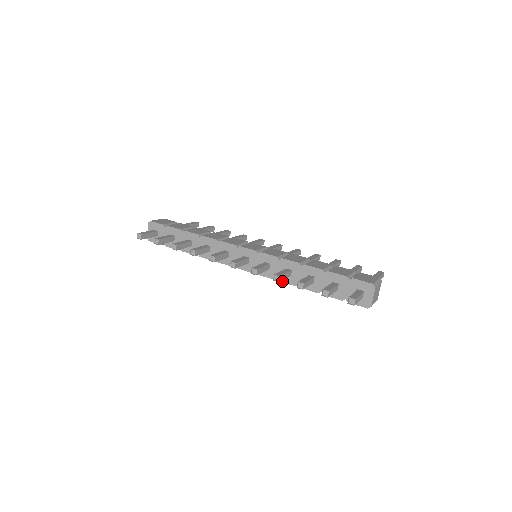
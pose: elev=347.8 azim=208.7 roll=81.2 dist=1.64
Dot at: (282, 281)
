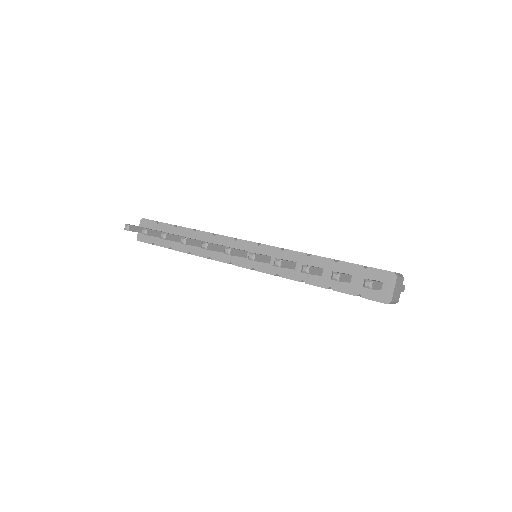
Dot at: (284, 276)
